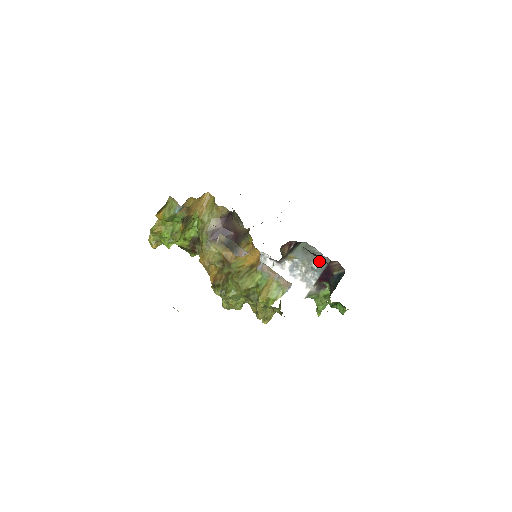
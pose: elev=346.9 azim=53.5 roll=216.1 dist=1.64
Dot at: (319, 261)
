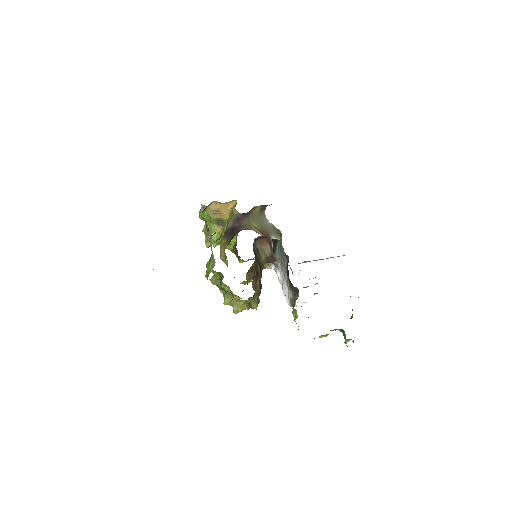
Dot at: (285, 259)
